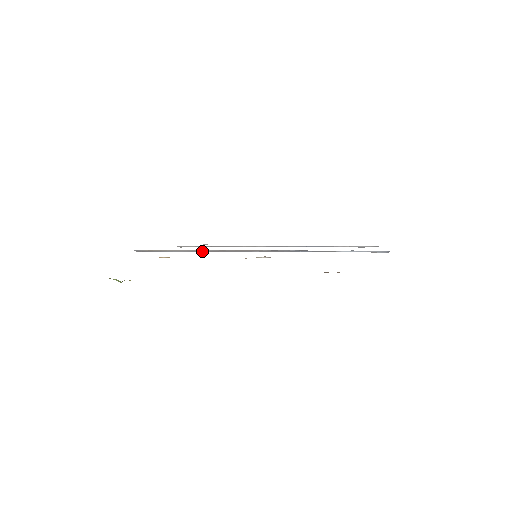
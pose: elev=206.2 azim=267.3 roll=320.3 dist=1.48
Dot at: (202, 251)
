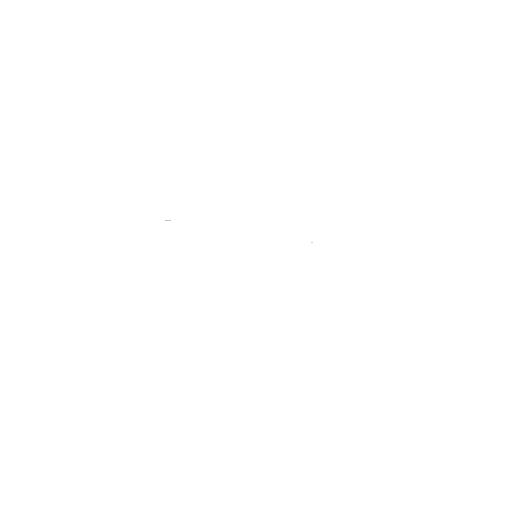
Dot at: occluded
